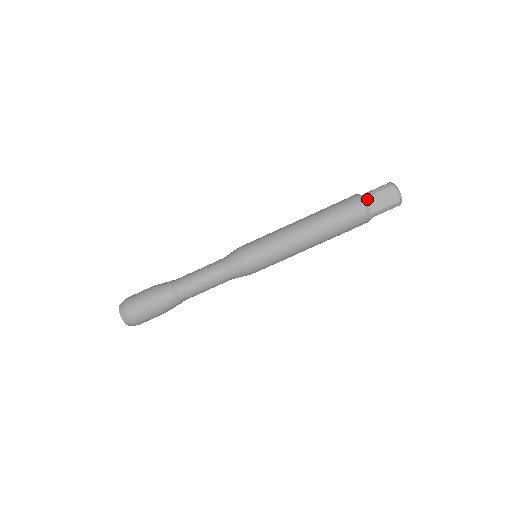
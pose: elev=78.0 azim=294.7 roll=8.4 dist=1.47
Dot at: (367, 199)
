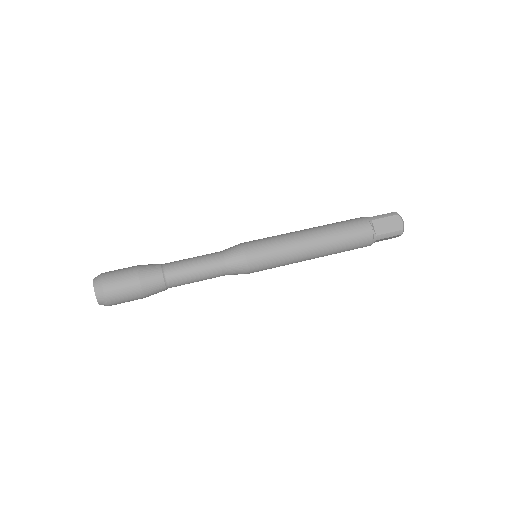
Dot at: occluded
